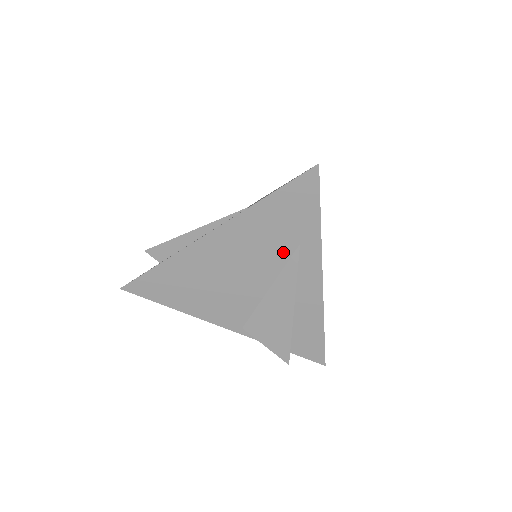
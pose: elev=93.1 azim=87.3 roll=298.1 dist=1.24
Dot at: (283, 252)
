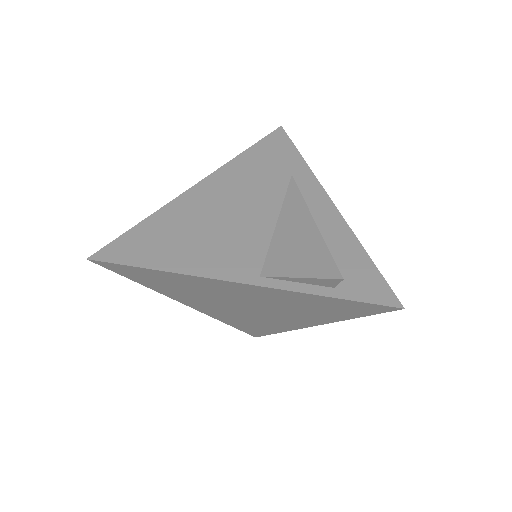
Dot at: (278, 184)
